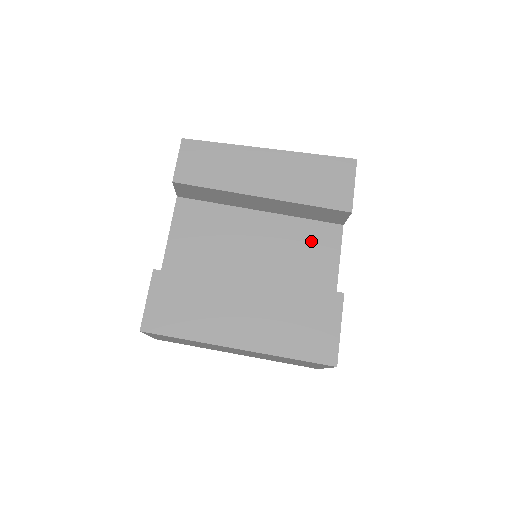
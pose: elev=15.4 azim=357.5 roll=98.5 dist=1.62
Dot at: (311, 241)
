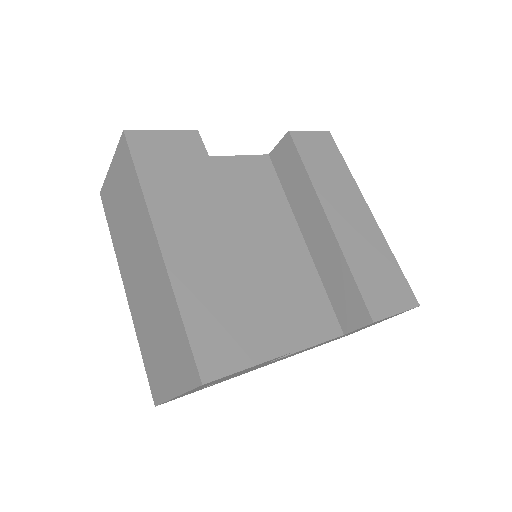
Dot at: (308, 305)
